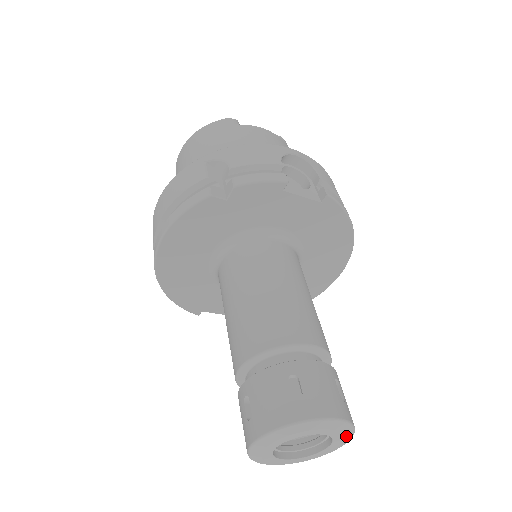
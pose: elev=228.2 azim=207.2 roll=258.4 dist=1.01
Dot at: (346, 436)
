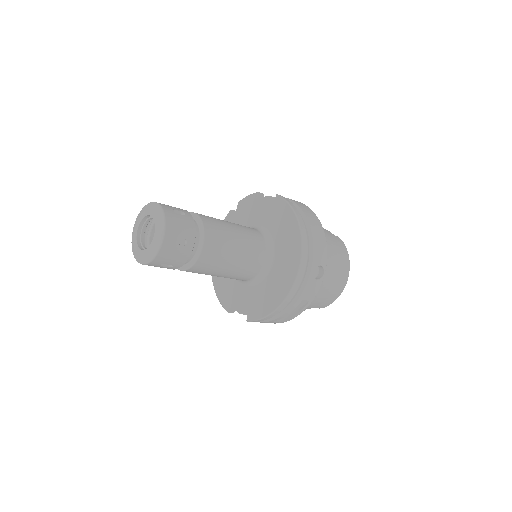
Dot at: (160, 221)
